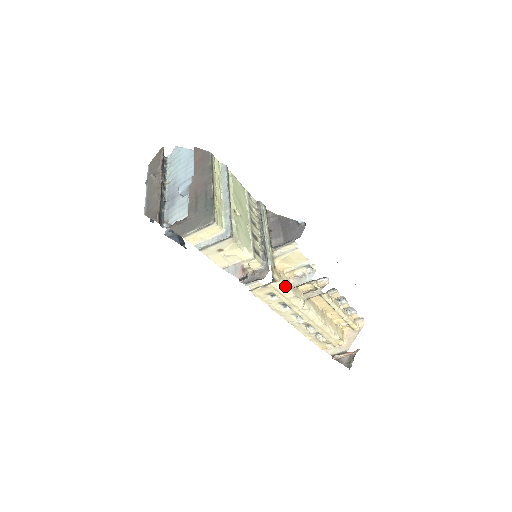
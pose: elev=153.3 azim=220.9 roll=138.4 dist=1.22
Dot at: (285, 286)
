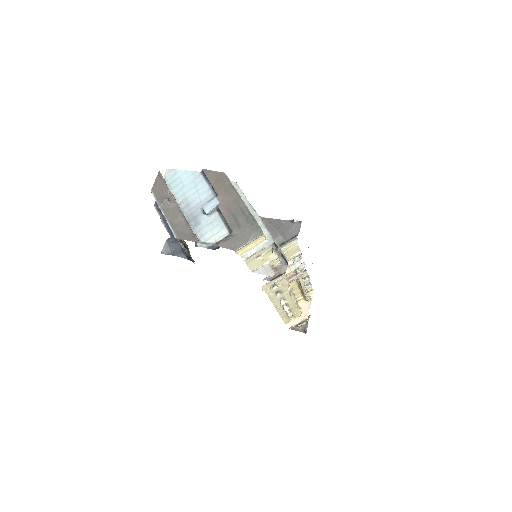
Dot at: (285, 276)
